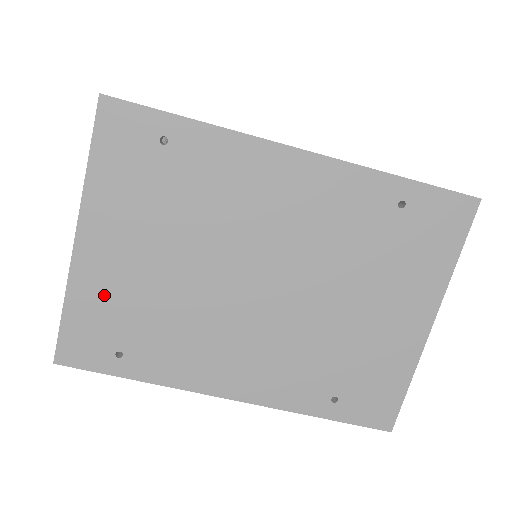
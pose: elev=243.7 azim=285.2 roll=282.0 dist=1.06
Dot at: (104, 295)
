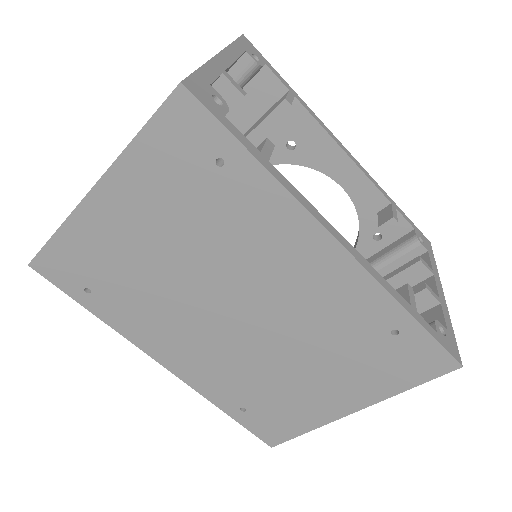
Dot at: (96, 245)
